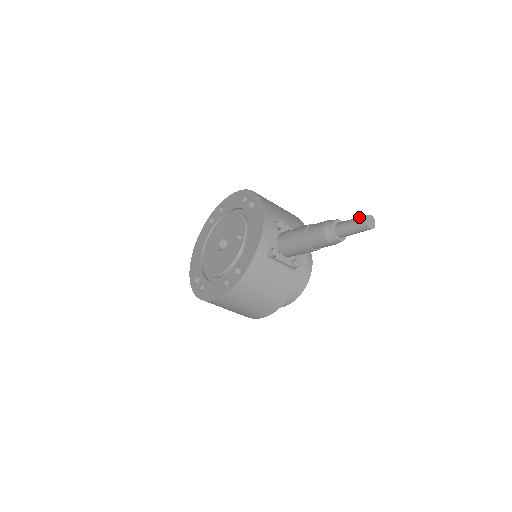
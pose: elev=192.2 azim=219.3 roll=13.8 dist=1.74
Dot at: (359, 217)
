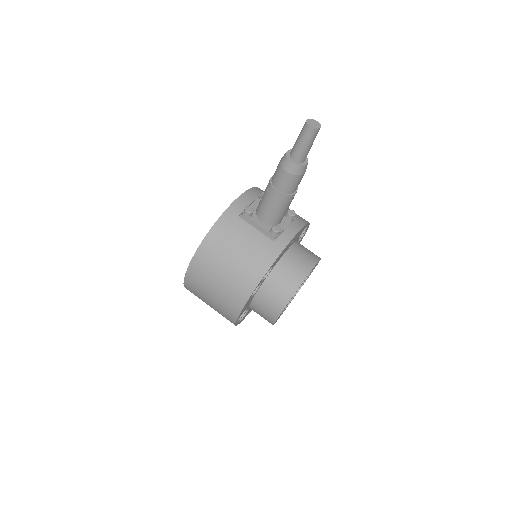
Dot at: occluded
